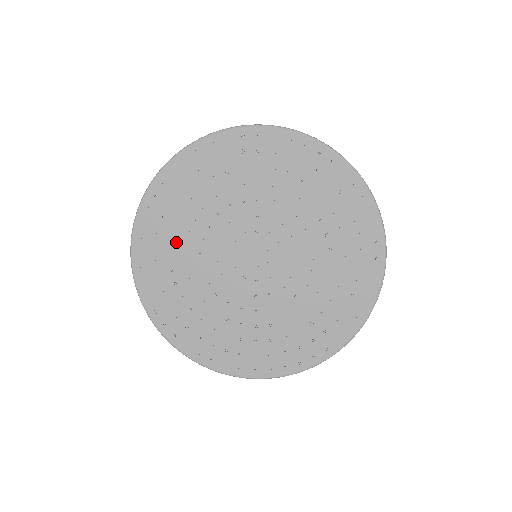
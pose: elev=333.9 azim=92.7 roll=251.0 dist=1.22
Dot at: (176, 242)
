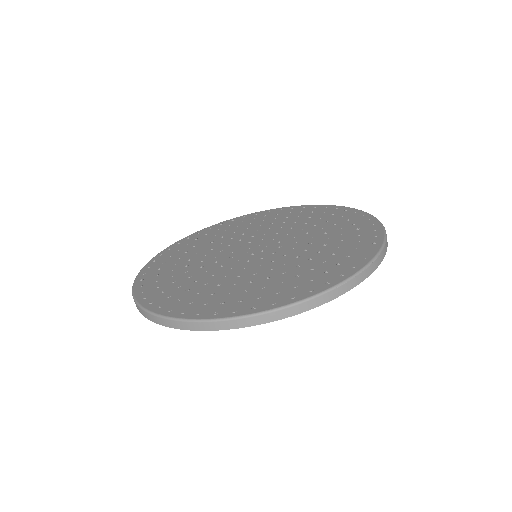
Dot at: (190, 253)
